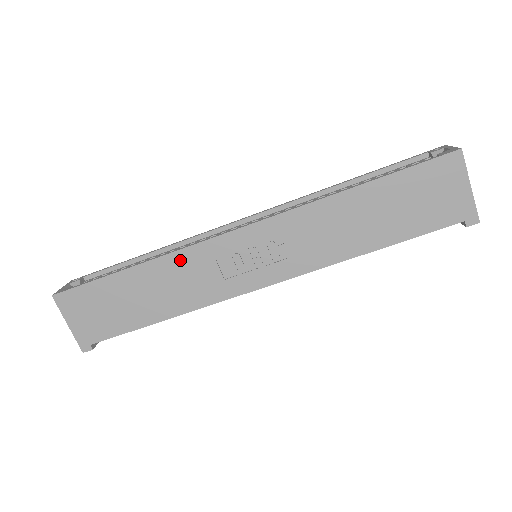
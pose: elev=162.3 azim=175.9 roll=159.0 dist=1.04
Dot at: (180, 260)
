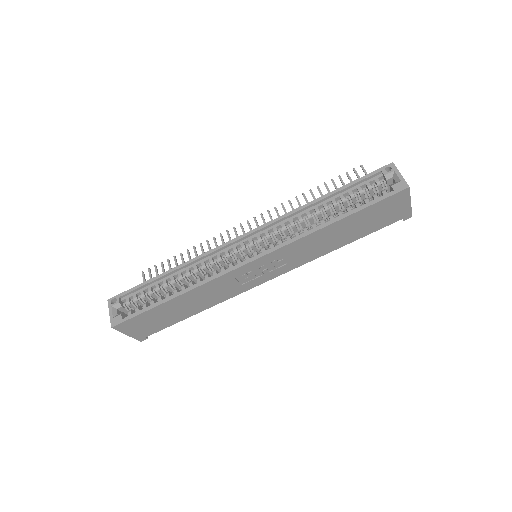
Dot at: (209, 286)
